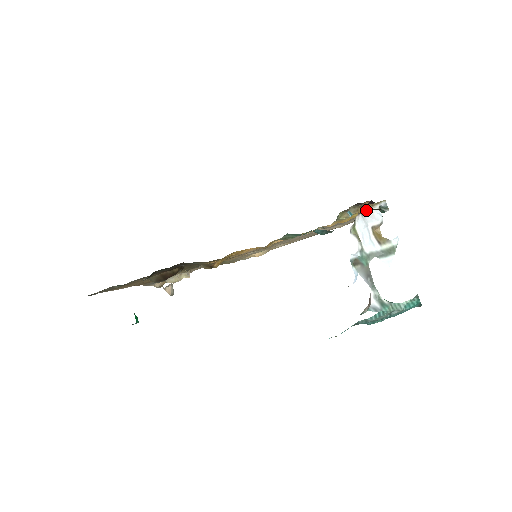
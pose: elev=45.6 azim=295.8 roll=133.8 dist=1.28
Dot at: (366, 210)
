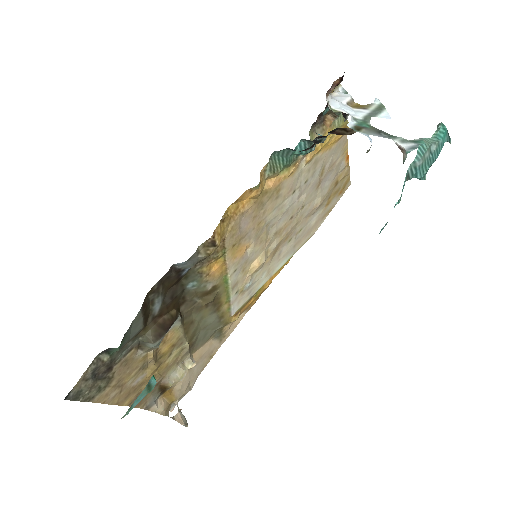
Dot at: (330, 129)
